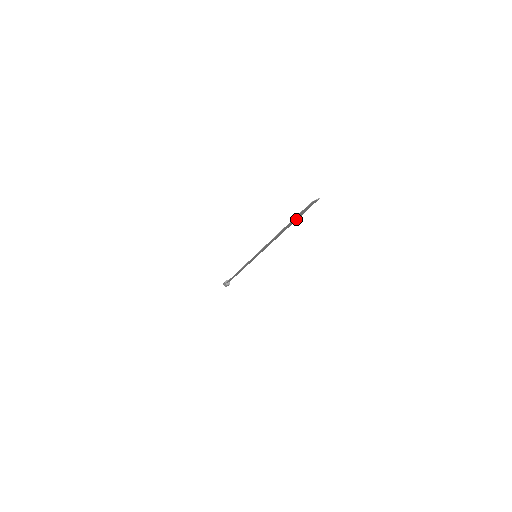
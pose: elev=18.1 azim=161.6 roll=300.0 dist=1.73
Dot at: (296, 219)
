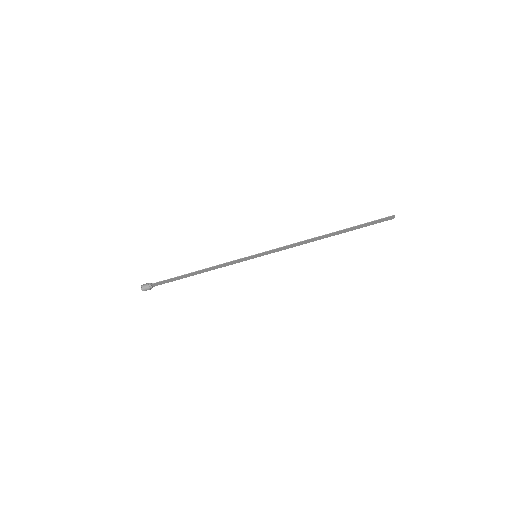
Dot at: (353, 229)
